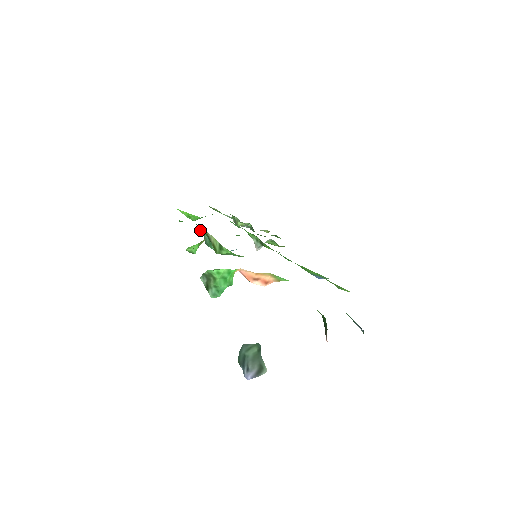
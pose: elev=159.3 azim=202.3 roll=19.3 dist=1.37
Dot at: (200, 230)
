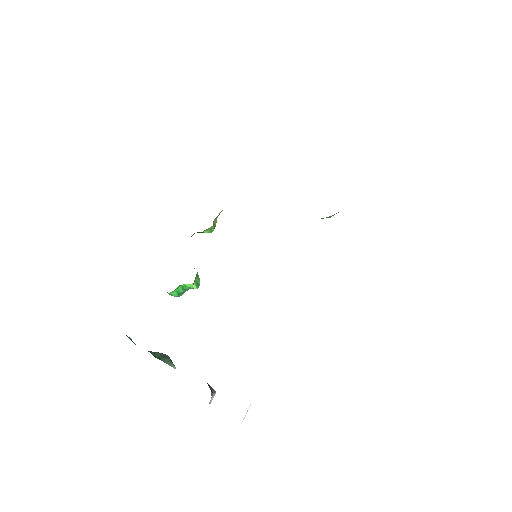
Dot at: occluded
